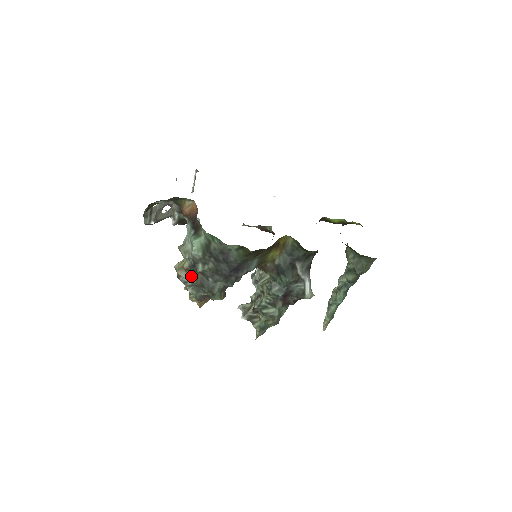
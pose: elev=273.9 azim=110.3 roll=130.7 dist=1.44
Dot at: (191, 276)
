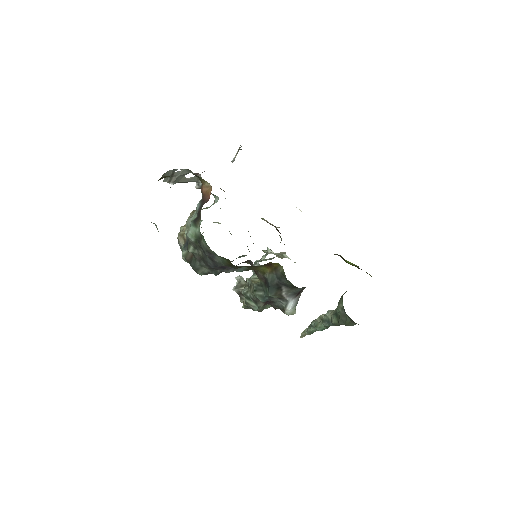
Dot at: (183, 250)
